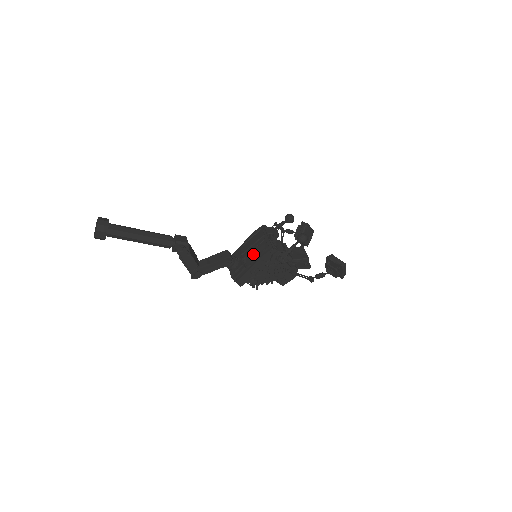
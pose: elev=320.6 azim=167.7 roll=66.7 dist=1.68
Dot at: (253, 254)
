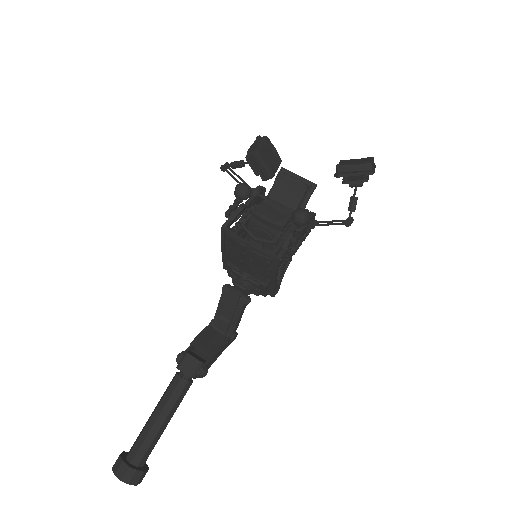
Dot at: (258, 271)
